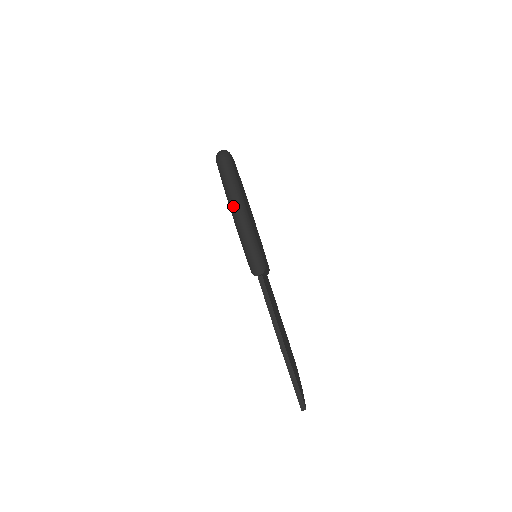
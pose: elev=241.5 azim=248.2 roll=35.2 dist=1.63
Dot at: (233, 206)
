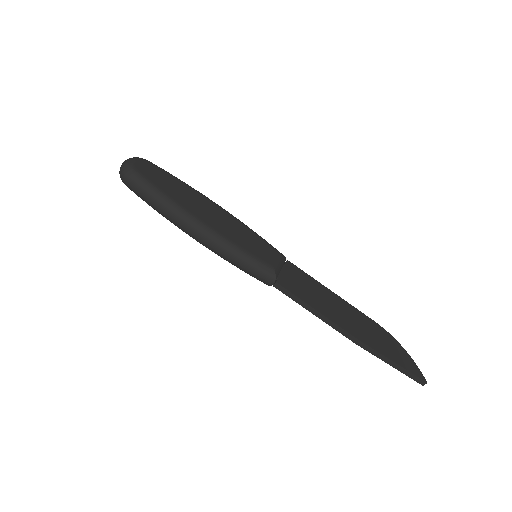
Dot at: (184, 231)
